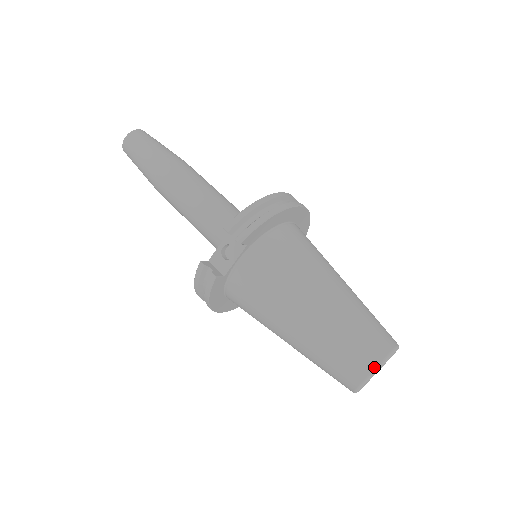
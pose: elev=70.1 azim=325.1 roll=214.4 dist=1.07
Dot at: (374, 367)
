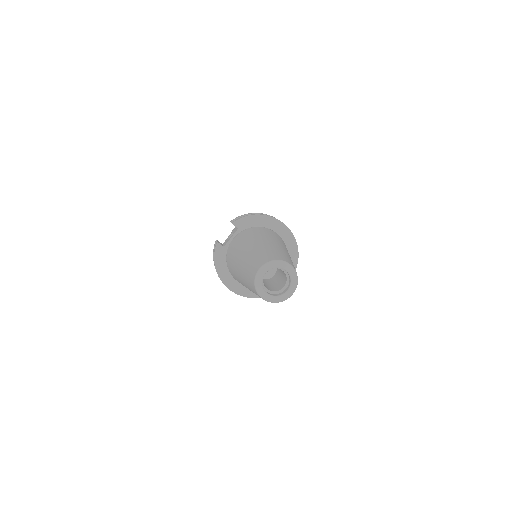
Dot at: (264, 264)
